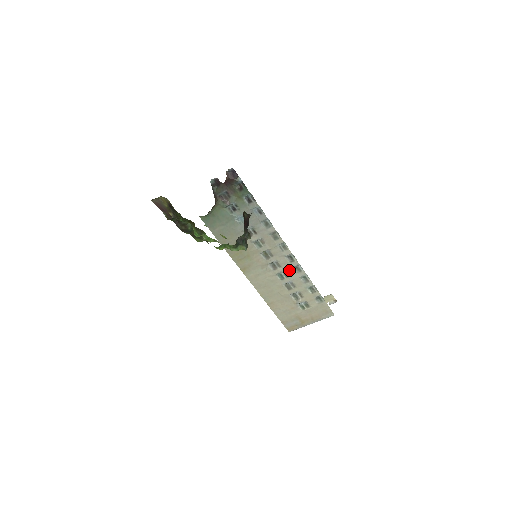
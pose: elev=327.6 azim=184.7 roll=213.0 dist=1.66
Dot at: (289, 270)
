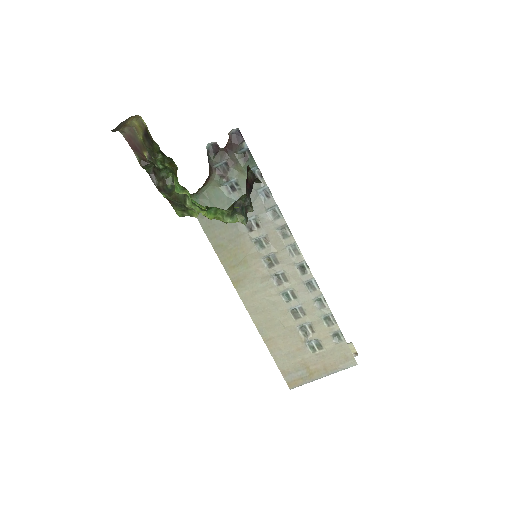
Dot at: (299, 287)
